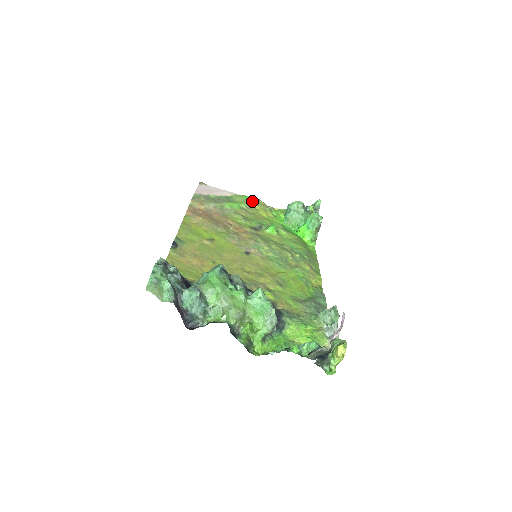
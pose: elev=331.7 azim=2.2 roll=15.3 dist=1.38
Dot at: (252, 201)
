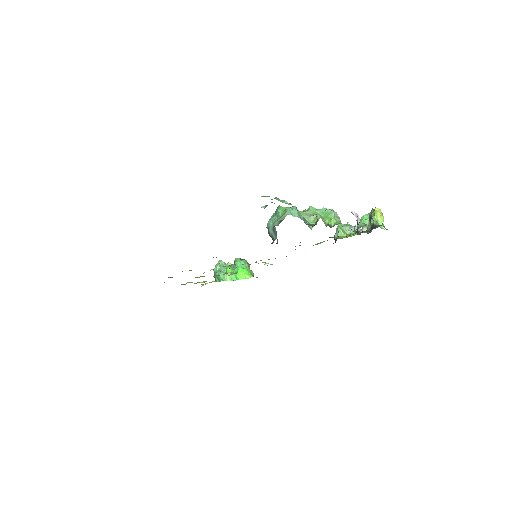
Dot at: (185, 284)
